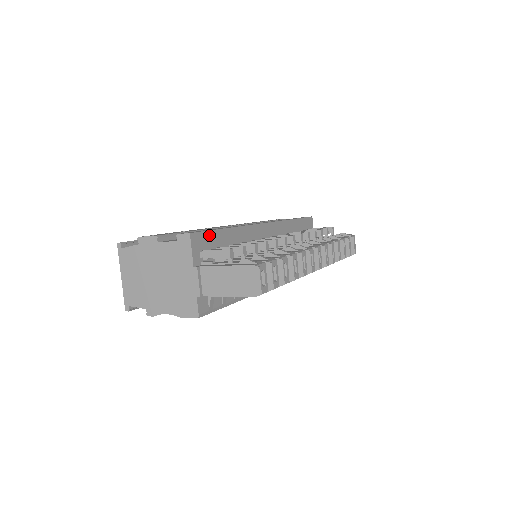
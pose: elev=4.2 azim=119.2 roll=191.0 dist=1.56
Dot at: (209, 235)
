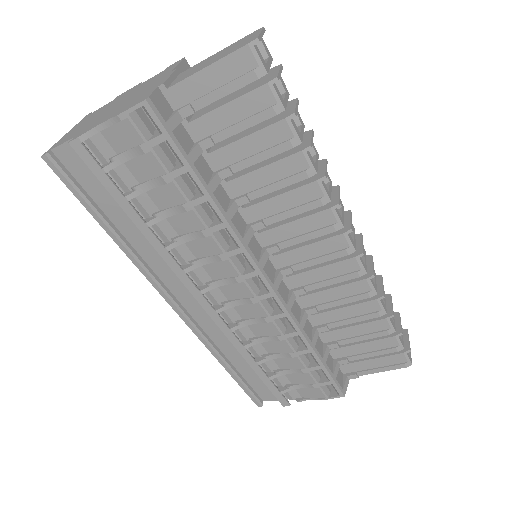
Dot at: occluded
